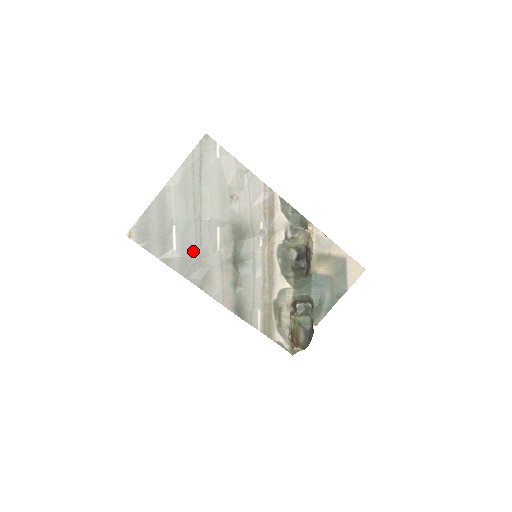
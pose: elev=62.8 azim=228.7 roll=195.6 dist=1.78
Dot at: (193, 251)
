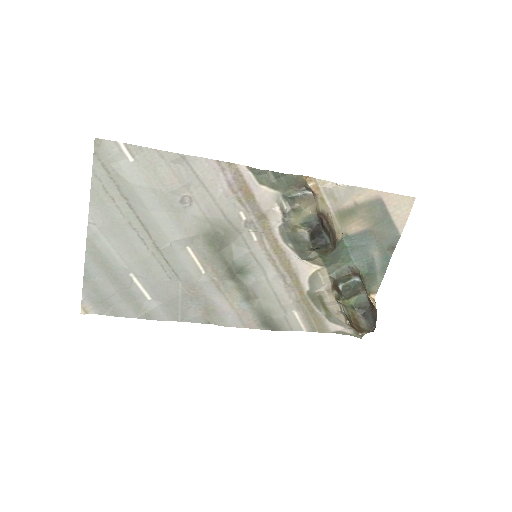
Dot at: (173, 289)
